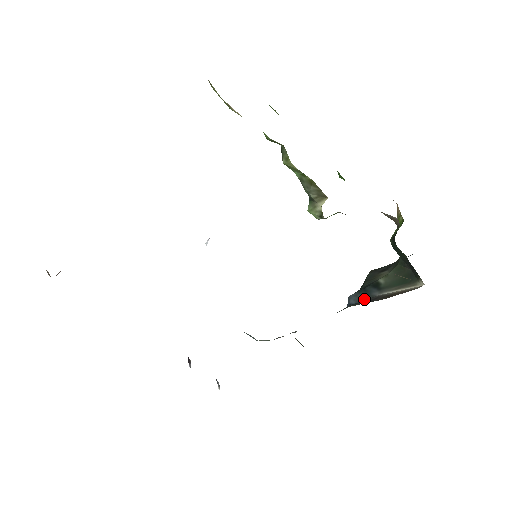
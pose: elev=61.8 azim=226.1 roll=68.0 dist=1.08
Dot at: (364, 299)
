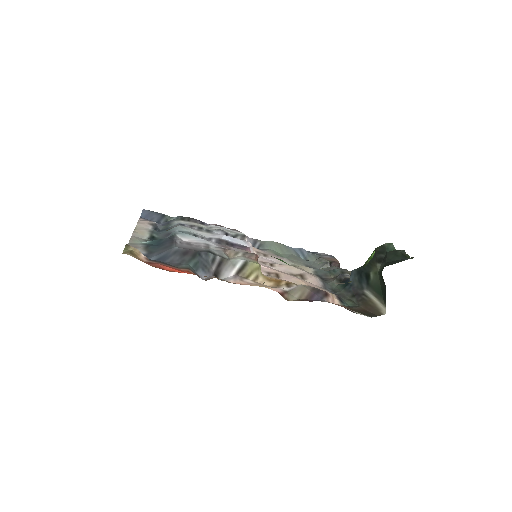
Dot at: (357, 285)
